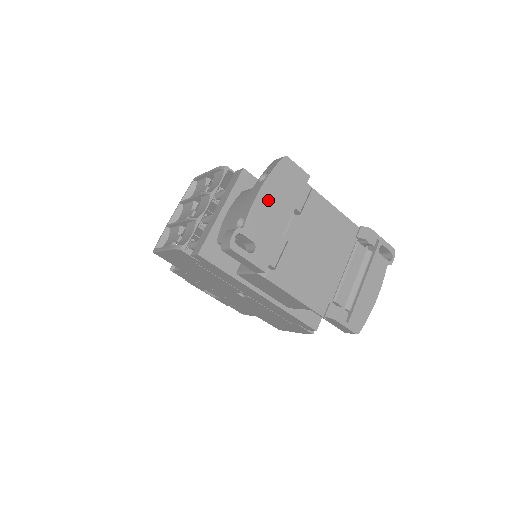
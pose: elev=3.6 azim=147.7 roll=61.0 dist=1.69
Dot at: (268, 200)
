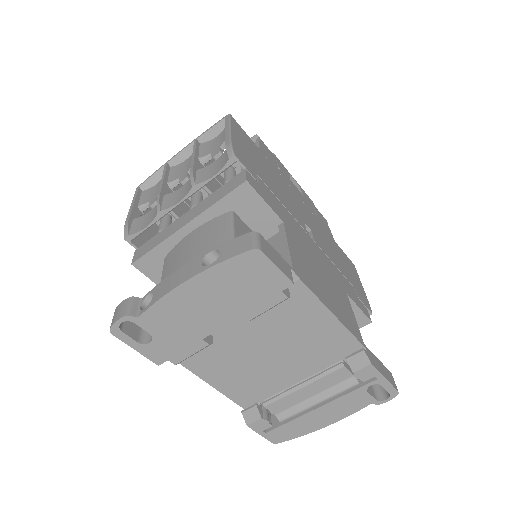
Dot at: (196, 296)
